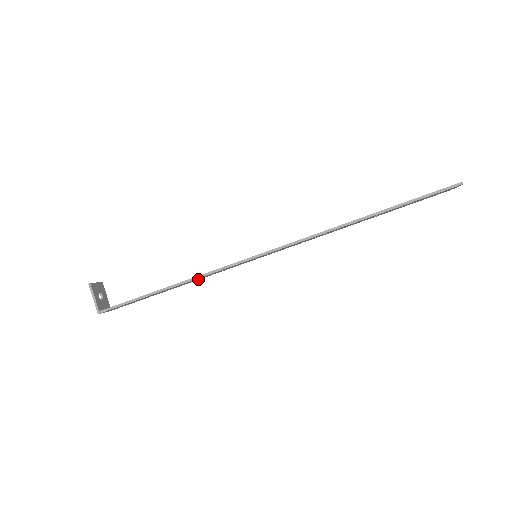
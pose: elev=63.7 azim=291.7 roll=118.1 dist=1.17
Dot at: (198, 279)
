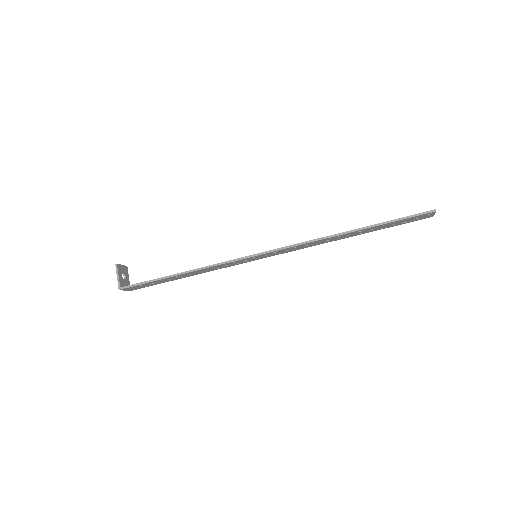
Dot at: (206, 271)
